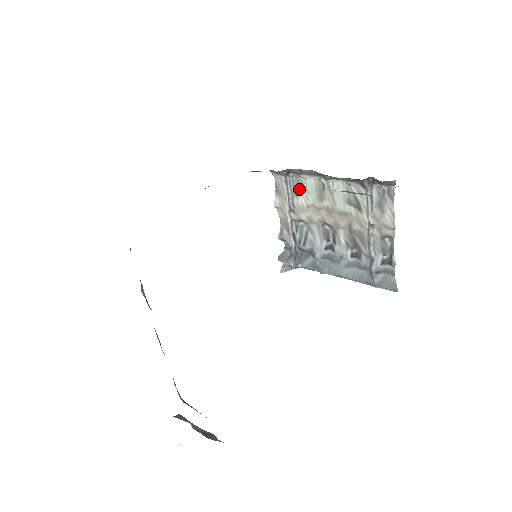
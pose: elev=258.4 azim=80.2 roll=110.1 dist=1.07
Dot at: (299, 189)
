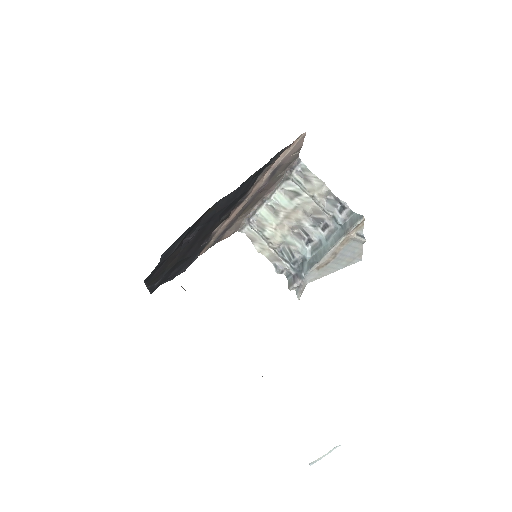
Dot at: (262, 225)
